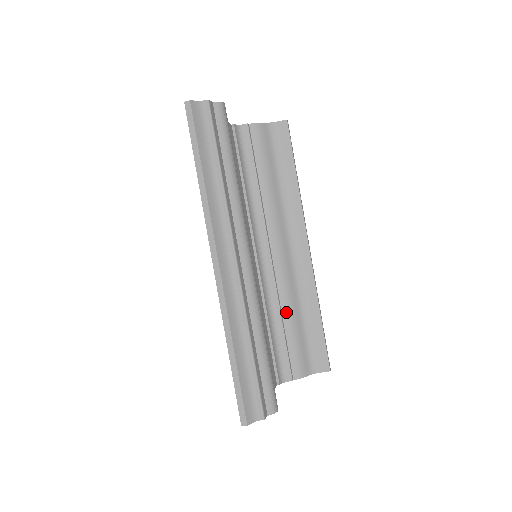
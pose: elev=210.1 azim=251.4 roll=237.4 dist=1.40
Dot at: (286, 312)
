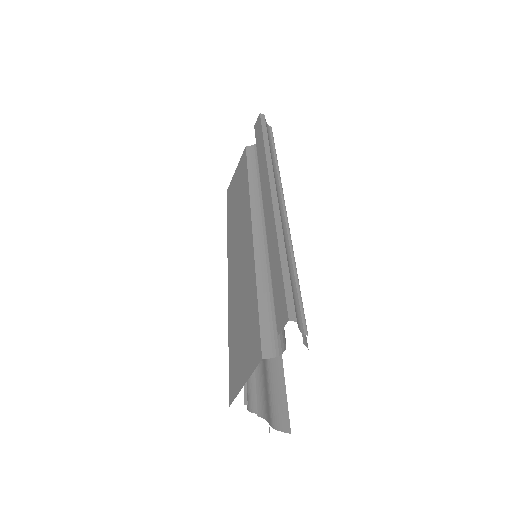
Dot at: occluded
